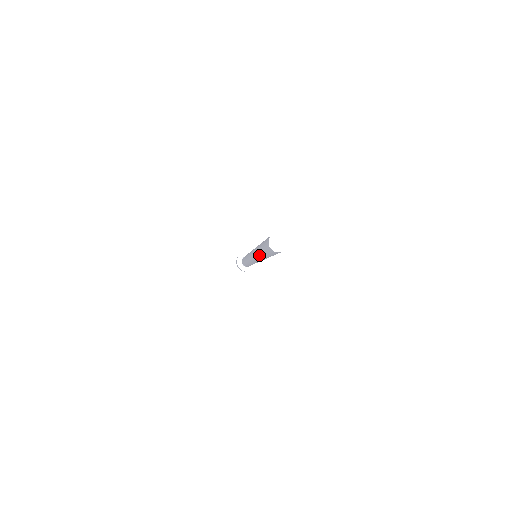
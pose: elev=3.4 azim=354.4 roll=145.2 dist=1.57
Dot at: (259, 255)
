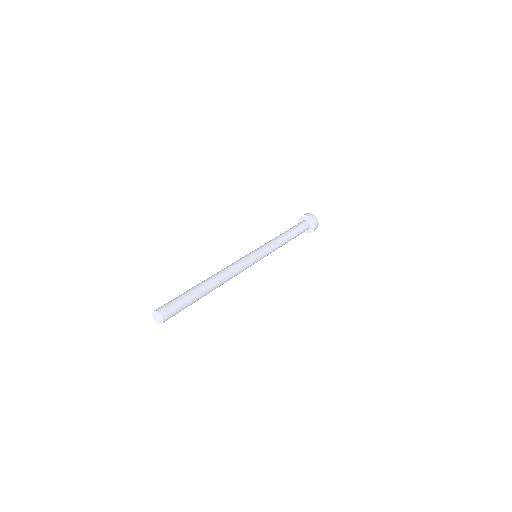
Dot at: occluded
